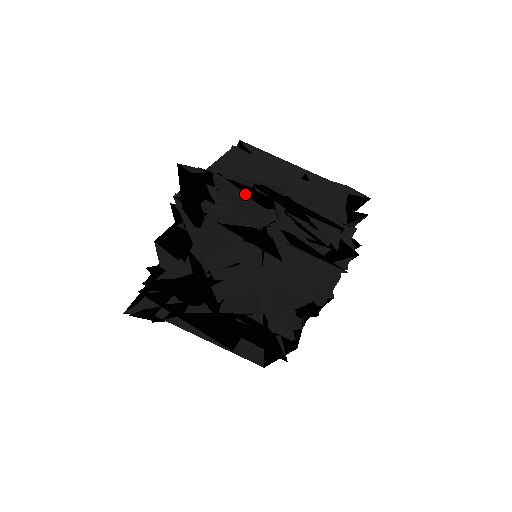
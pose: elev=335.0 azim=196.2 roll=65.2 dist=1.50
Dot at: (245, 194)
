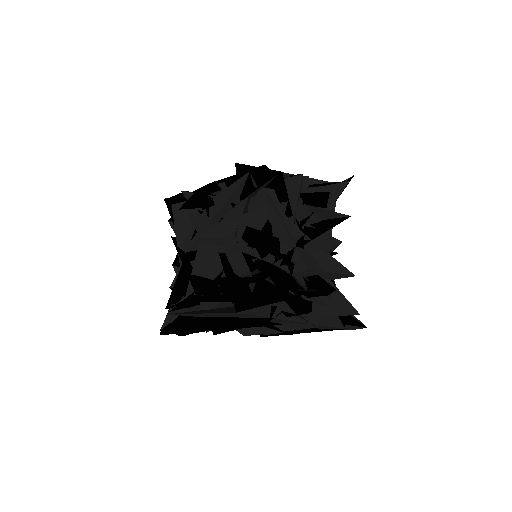
Dot at: occluded
